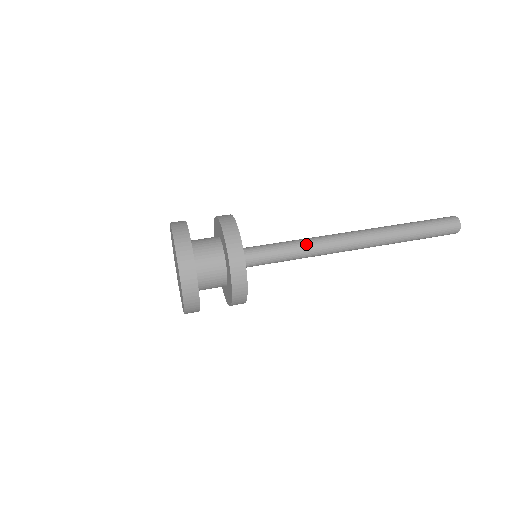
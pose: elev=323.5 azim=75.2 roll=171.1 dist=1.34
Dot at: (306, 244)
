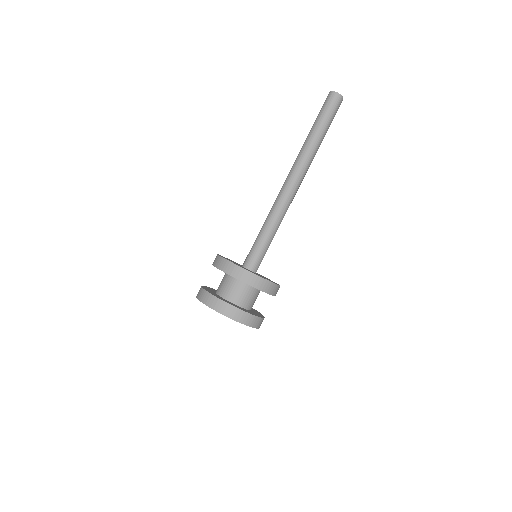
Dot at: (272, 218)
